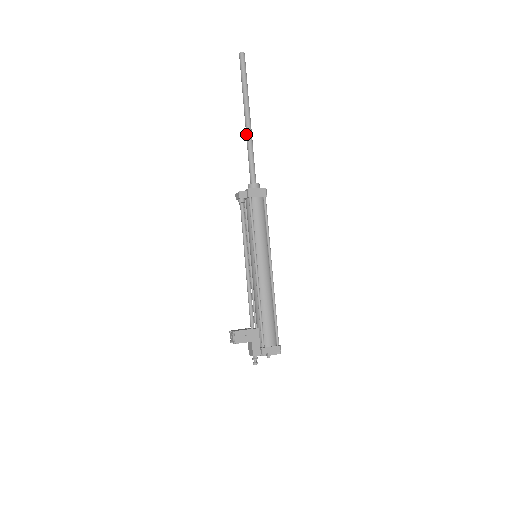
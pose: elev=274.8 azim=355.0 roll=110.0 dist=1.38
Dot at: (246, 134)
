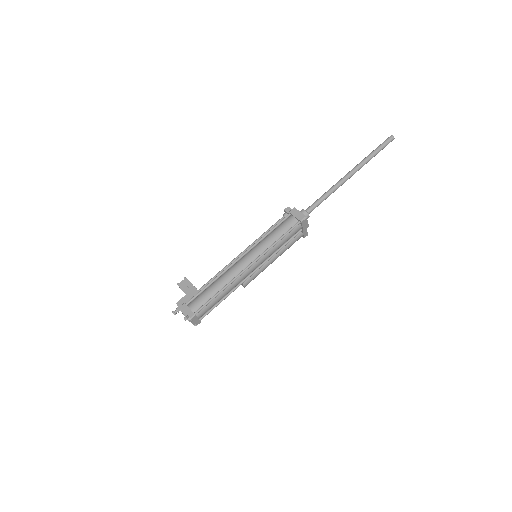
Dot at: (337, 182)
